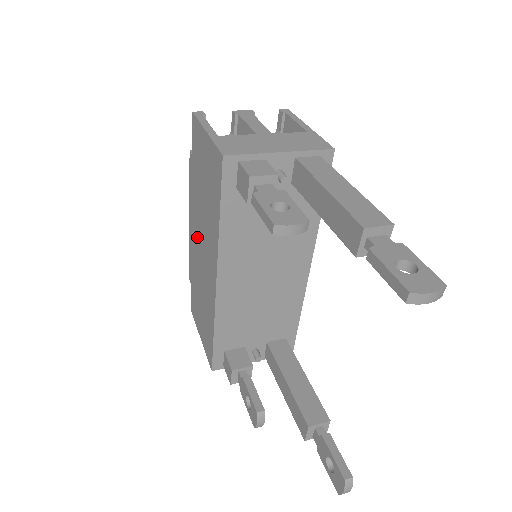
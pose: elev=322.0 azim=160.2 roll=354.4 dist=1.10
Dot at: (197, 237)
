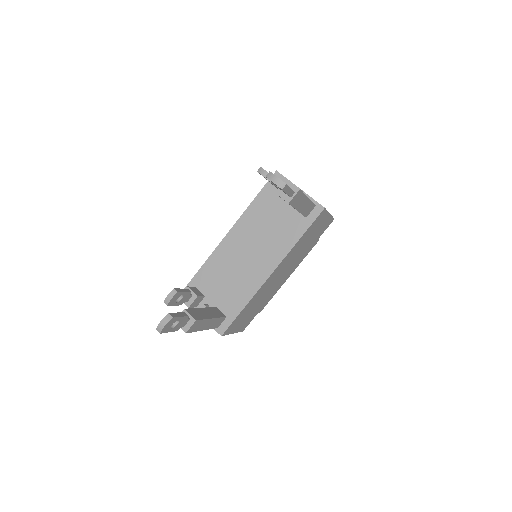
Dot at: occluded
